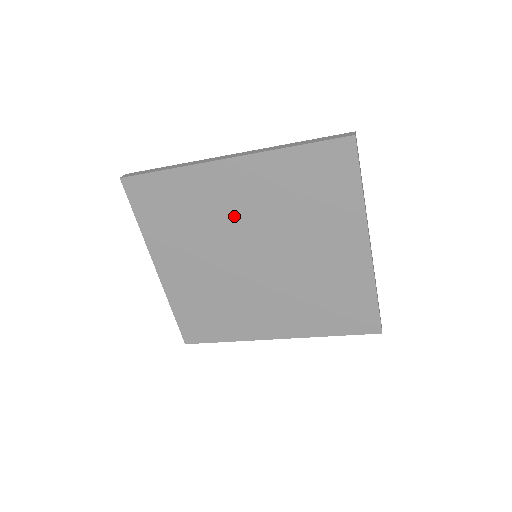
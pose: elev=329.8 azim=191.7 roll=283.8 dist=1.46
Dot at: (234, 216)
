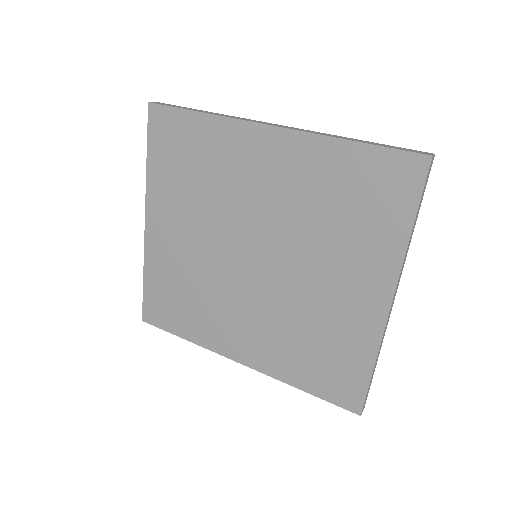
Dot at: (250, 197)
